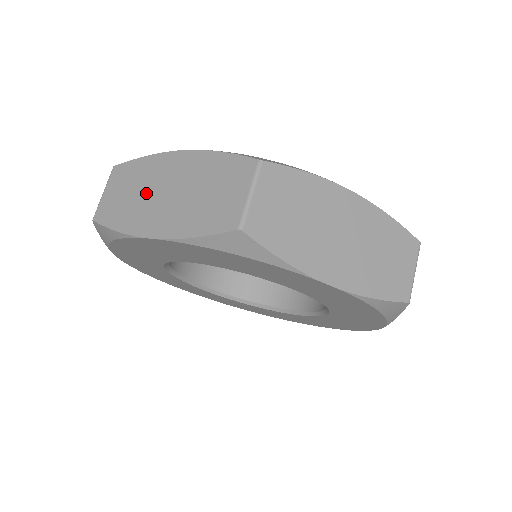
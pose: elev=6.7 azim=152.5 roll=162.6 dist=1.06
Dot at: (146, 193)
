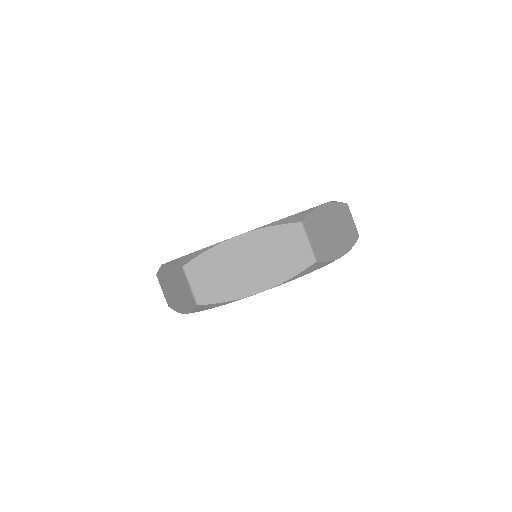
Dot at: (170, 290)
